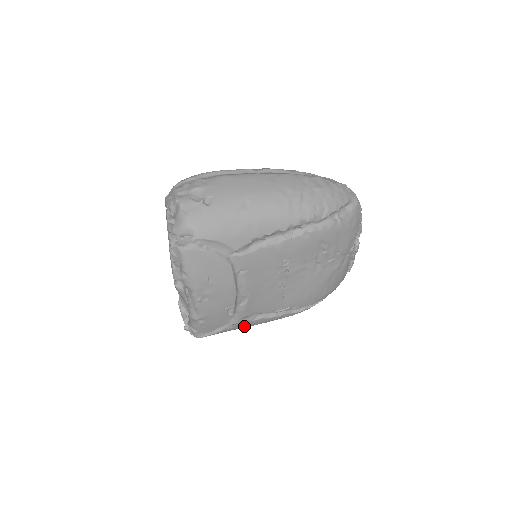
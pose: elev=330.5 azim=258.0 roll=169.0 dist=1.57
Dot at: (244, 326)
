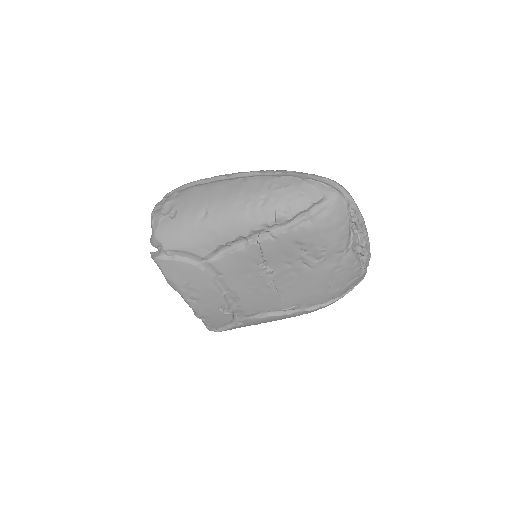
Dot at: (257, 323)
